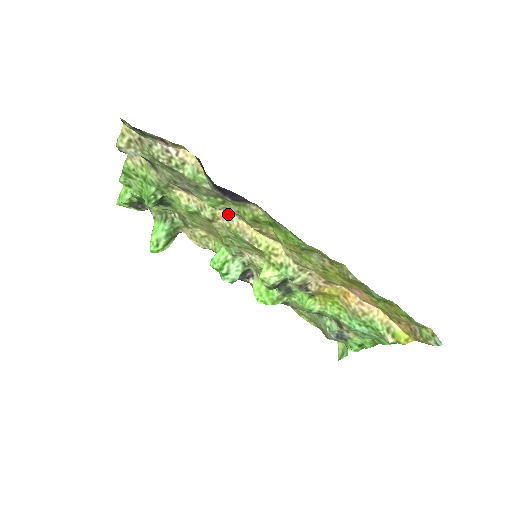
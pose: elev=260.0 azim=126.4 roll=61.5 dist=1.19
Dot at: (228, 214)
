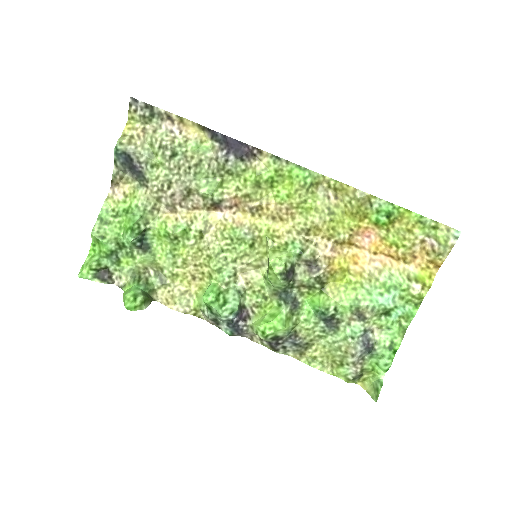
Dot at: (221, 216)
